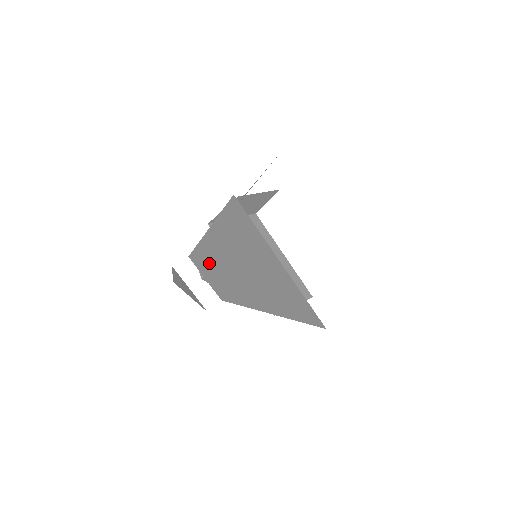
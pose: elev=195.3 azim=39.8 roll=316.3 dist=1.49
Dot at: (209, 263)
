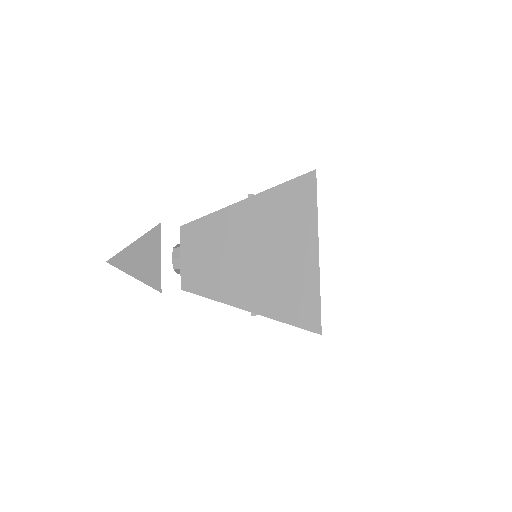
Dot at: (208, 238)
